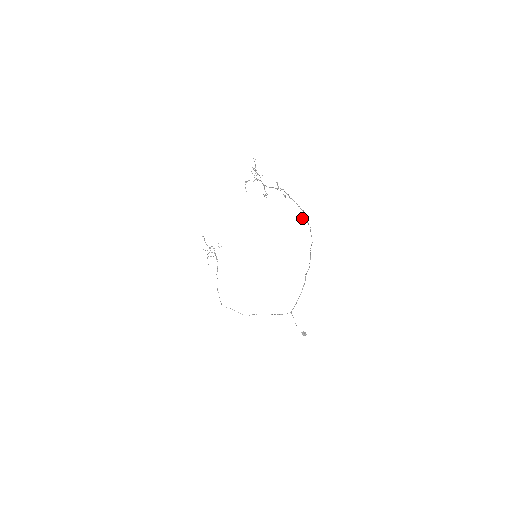
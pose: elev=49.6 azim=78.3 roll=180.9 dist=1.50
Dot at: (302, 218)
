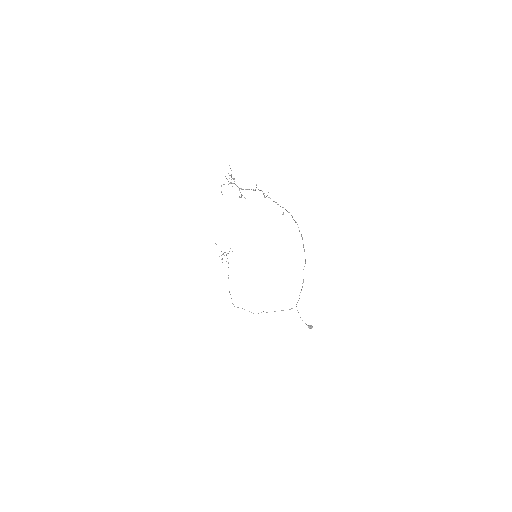
Dot at: occluded
